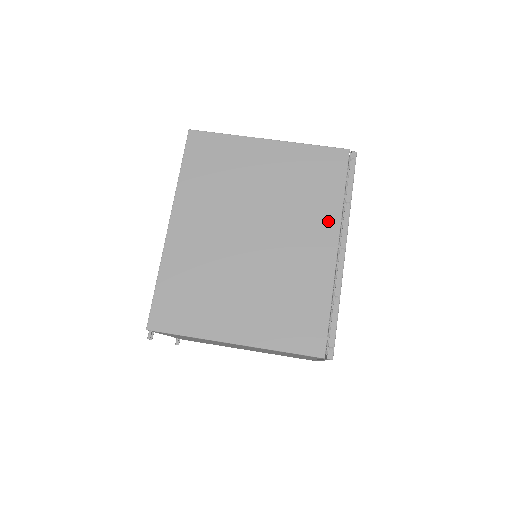
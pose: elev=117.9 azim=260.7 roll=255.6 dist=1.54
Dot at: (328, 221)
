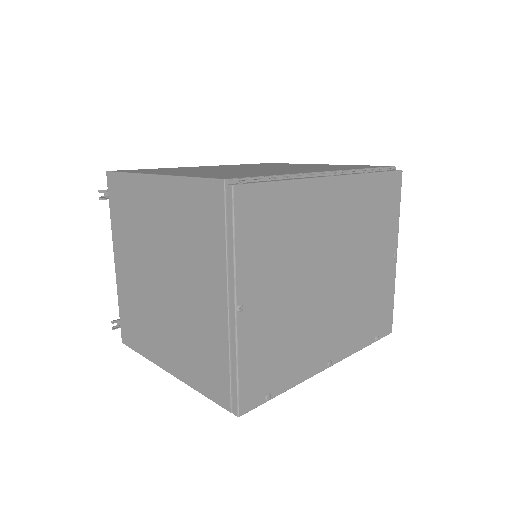
Dot at: (334, 169)
